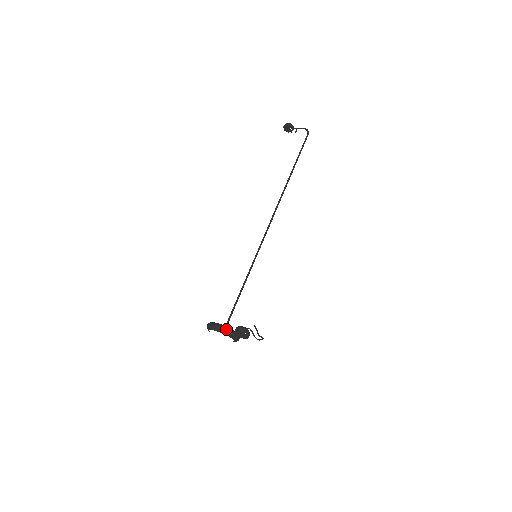
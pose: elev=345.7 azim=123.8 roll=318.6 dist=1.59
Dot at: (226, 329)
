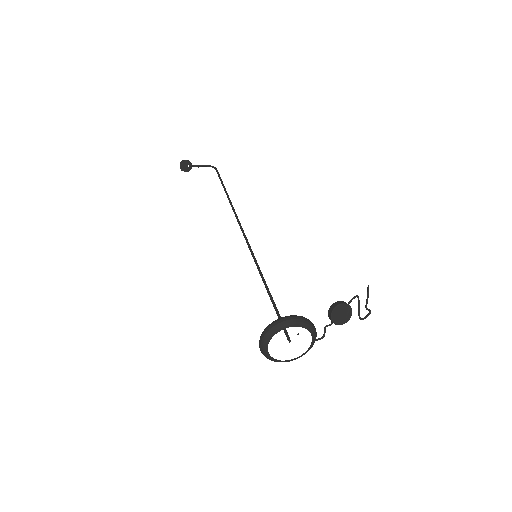
Dot at: (308, 319)
